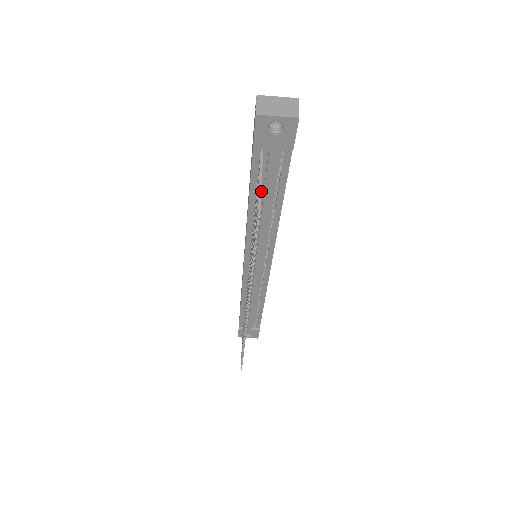
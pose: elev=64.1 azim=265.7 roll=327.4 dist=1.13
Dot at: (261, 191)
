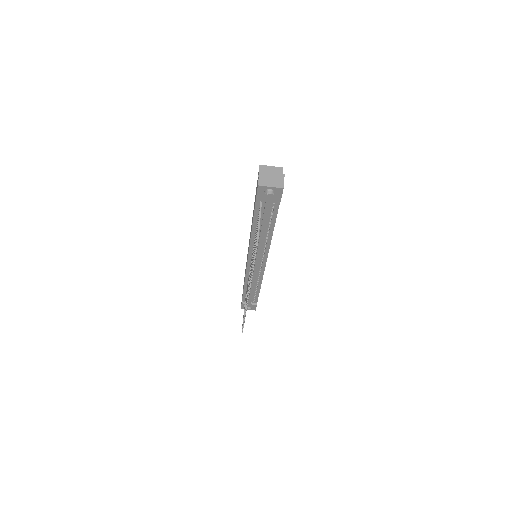
Dot at: (260, 221)
